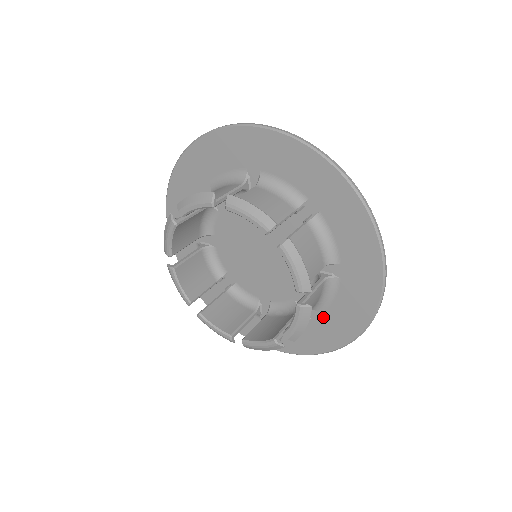
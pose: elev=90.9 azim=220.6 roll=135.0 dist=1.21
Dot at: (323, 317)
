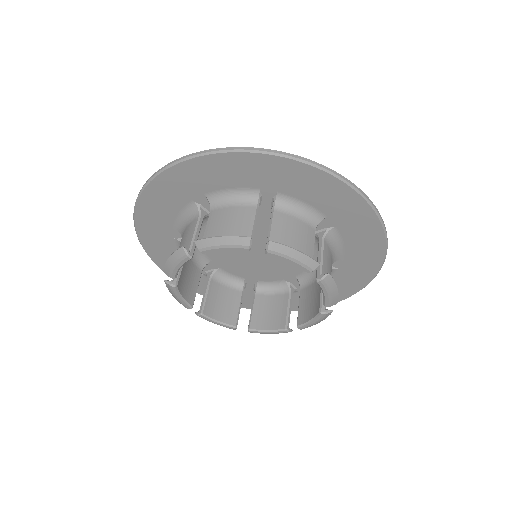
Dot at: (346, 261)
